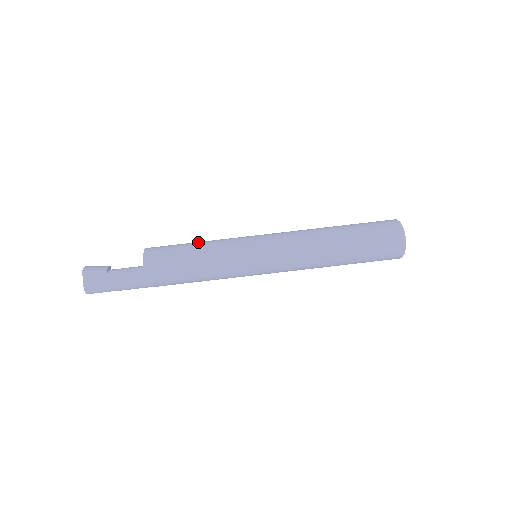
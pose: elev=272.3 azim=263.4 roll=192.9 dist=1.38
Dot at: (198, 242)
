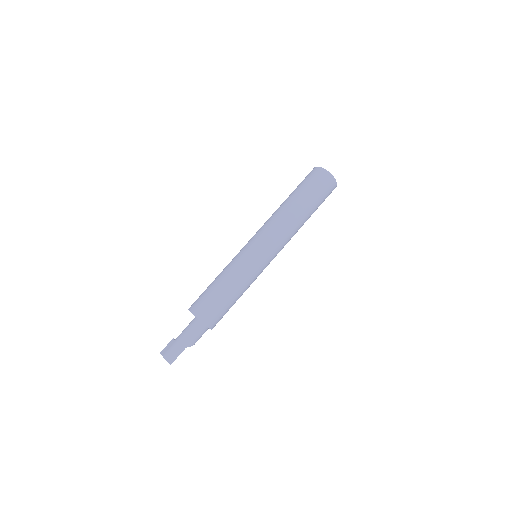
Dot at: occluded
